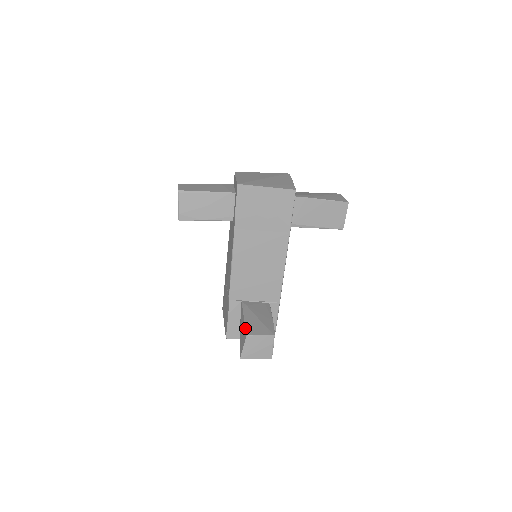
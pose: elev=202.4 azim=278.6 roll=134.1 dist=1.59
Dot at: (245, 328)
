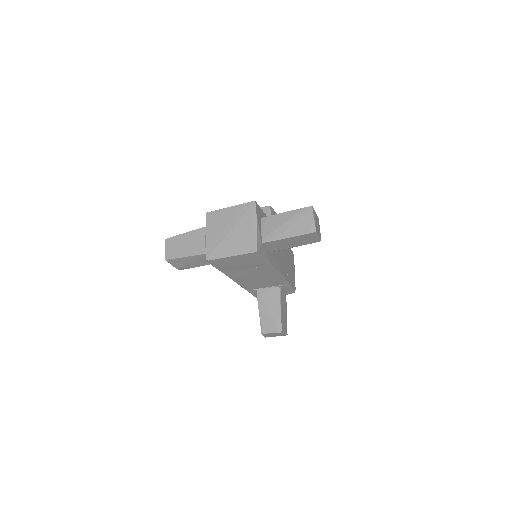
Dot at: (260, 325)
